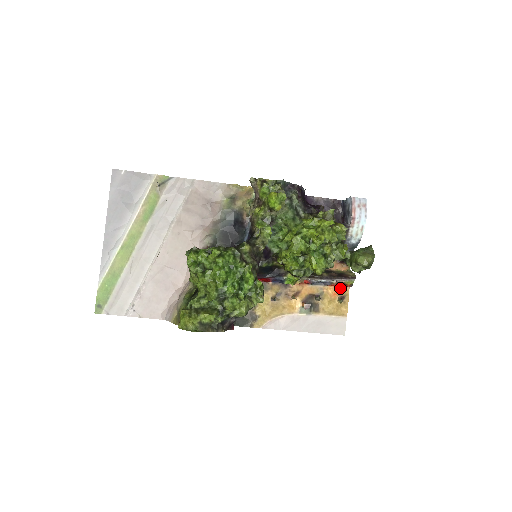
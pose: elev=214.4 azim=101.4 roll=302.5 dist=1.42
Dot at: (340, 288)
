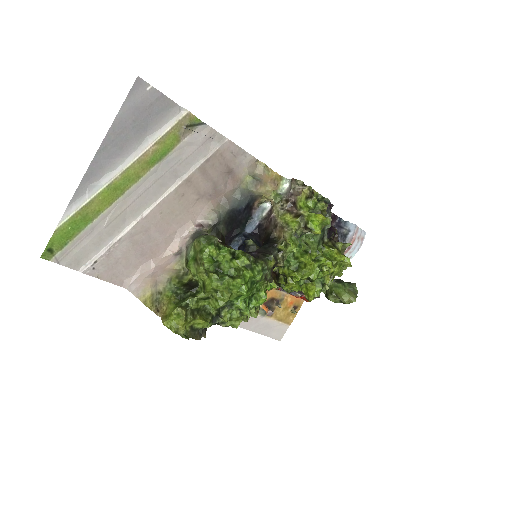
Dot at: (298, 299)
